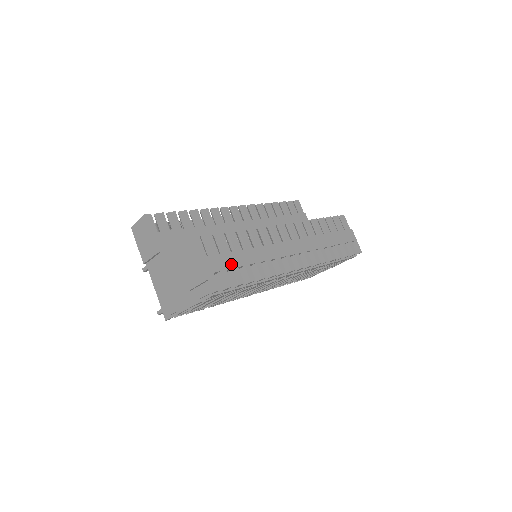
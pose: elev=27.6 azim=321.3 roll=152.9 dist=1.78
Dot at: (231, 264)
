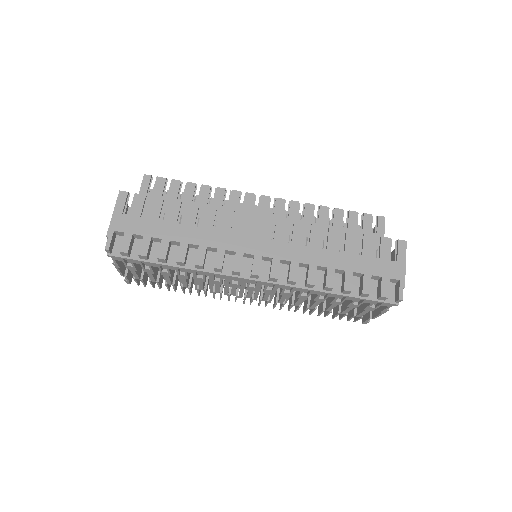
Dot at: (144, 231)
